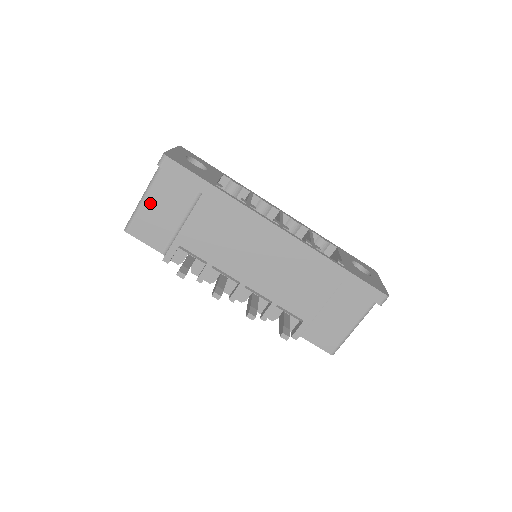
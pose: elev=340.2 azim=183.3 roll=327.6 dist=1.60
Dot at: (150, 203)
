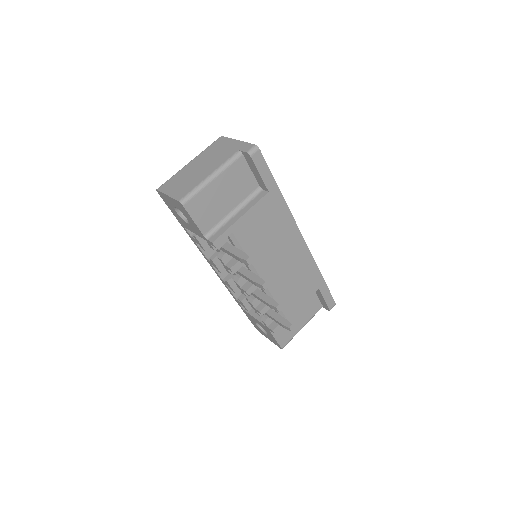
Dot at: (217, 184)
